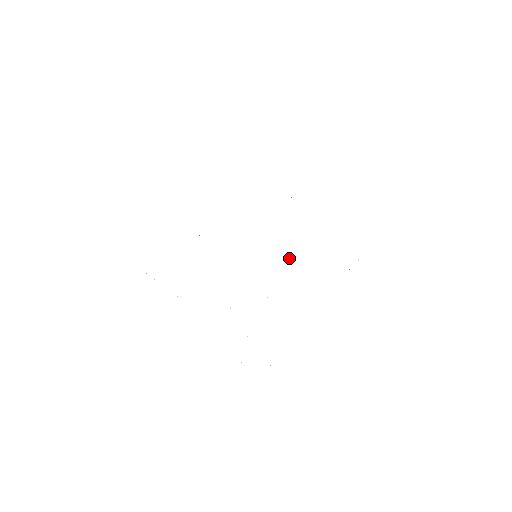
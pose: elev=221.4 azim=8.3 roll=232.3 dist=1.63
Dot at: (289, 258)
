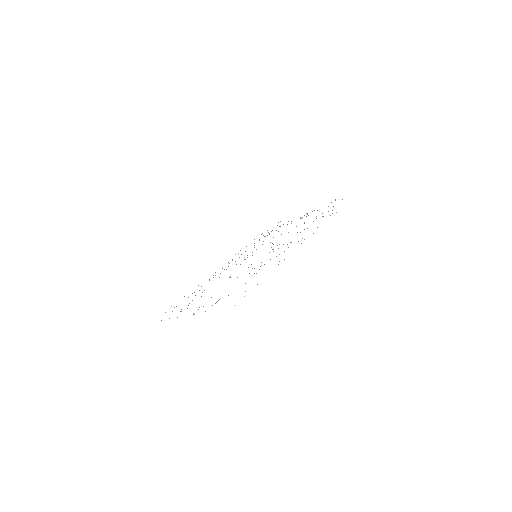
Dot at: occluded
